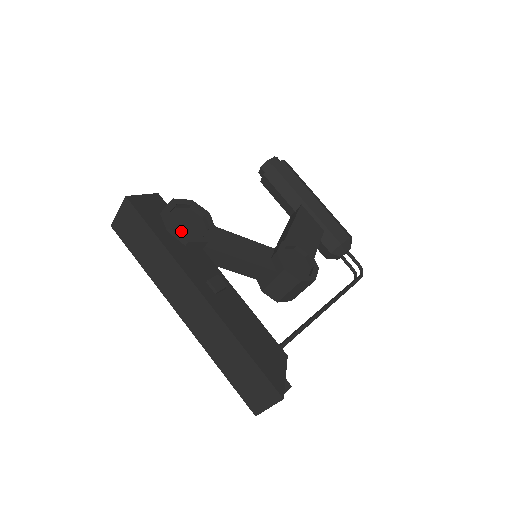
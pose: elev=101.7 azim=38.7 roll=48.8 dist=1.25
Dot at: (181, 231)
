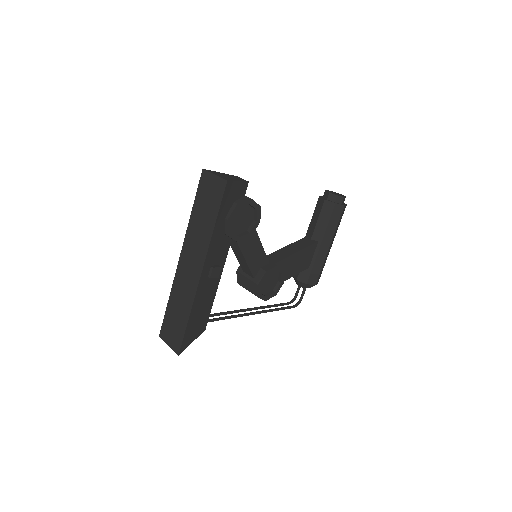
Dot at: occluded
